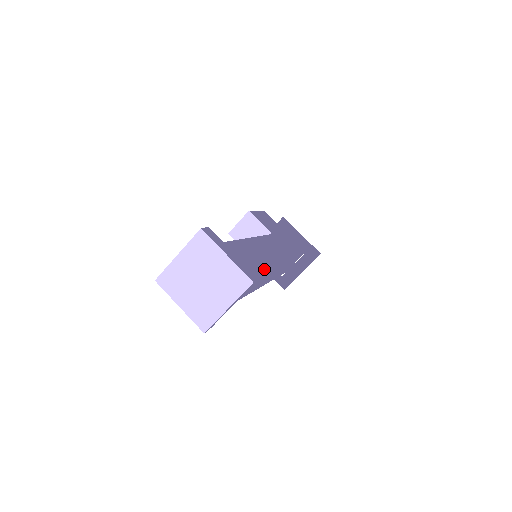
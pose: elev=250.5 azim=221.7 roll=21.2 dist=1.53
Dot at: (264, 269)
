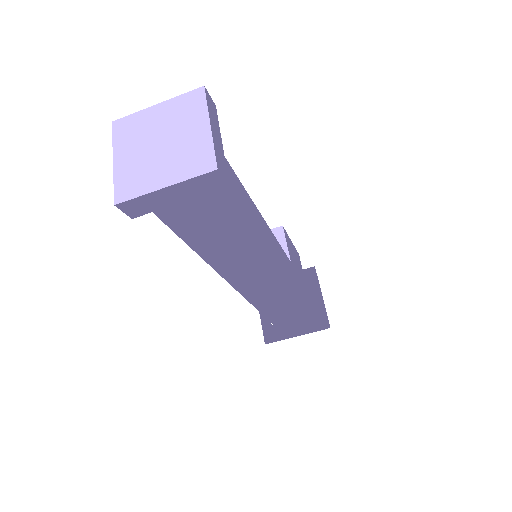
Dot at: (250, 229)
